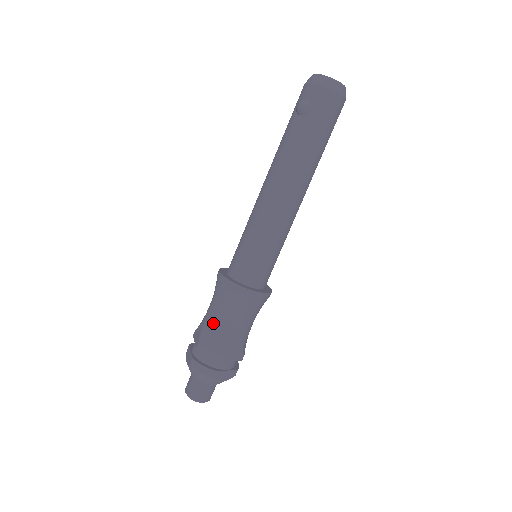
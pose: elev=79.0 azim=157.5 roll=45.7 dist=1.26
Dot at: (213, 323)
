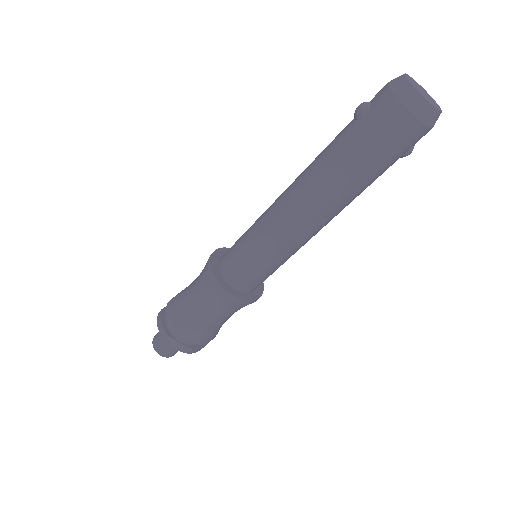
Dot at: (187, 291)
